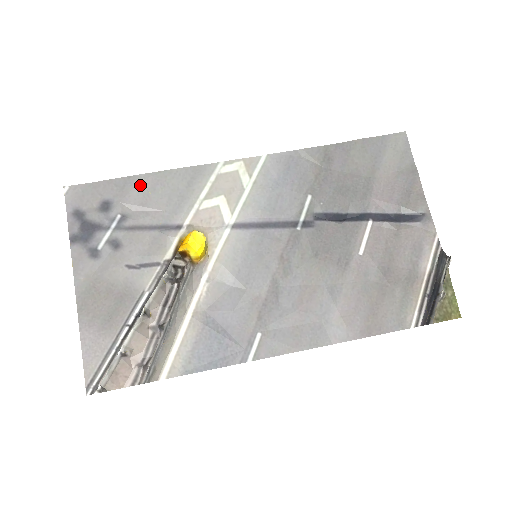
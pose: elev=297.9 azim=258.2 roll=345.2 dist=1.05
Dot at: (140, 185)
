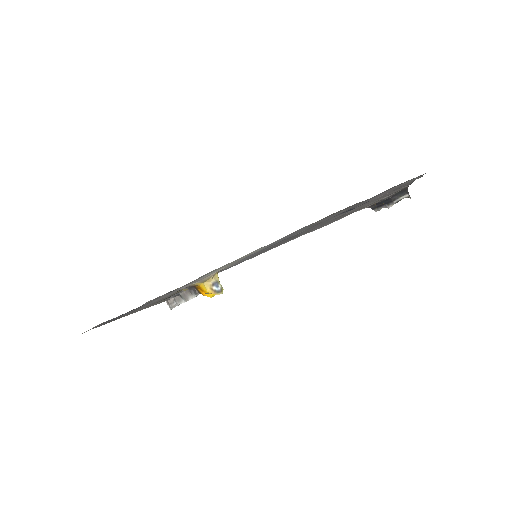
Dot at: occluded
